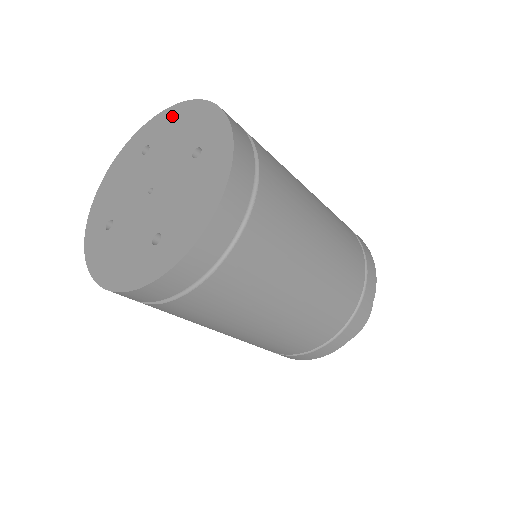
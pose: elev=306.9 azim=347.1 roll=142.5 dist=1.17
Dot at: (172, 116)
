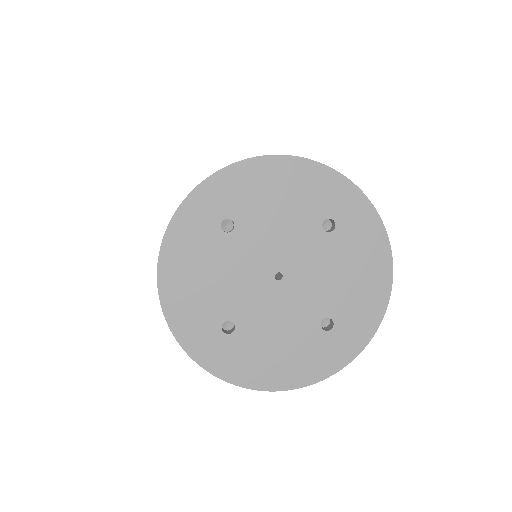
Dot at: (374, 247)
